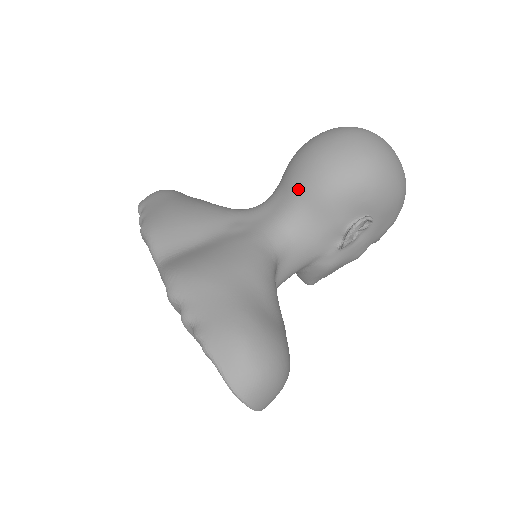
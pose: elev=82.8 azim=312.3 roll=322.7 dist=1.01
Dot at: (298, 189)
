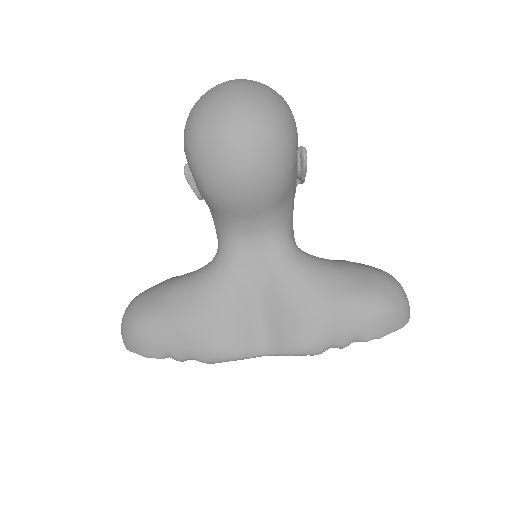
Dot at: (261, 208)
